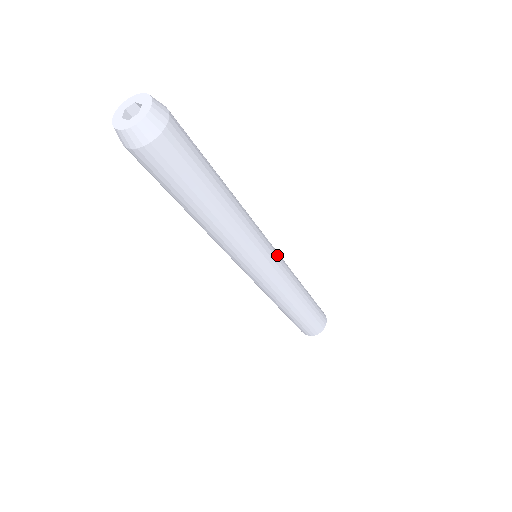
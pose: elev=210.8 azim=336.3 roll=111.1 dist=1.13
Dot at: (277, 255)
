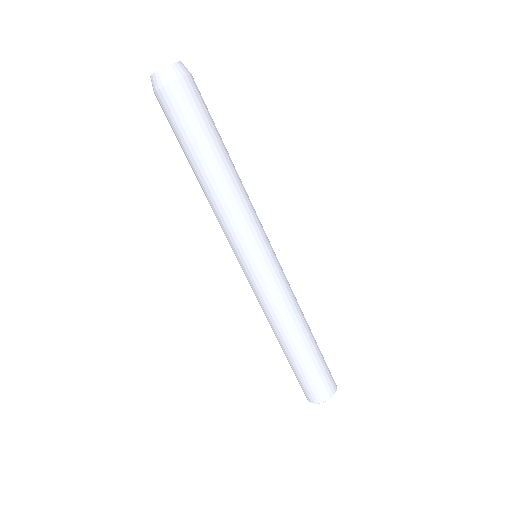
Dot at: occluded
